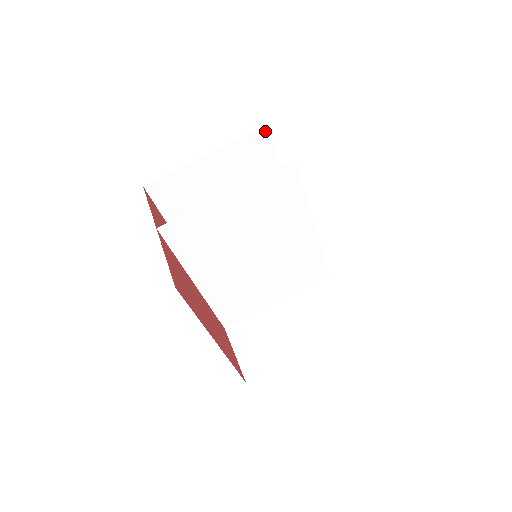
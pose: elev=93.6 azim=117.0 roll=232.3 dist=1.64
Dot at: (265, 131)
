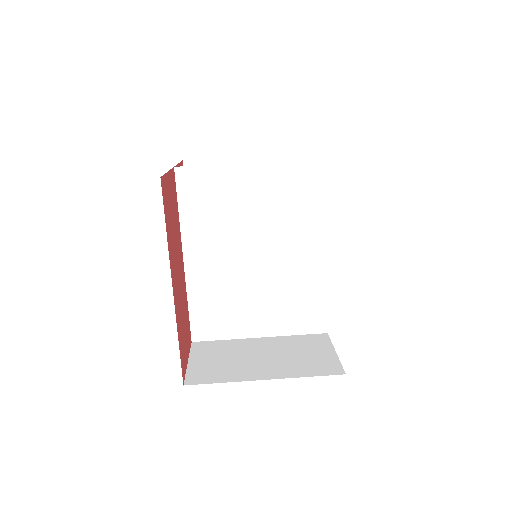
Dot at: occluded
